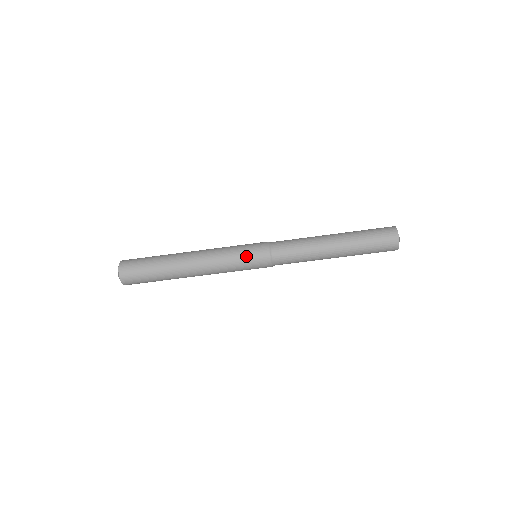
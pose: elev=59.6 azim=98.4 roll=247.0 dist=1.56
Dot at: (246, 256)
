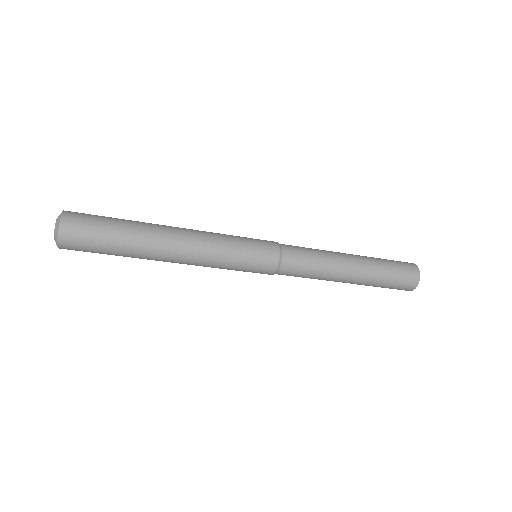
Dot at: (244, 271)
